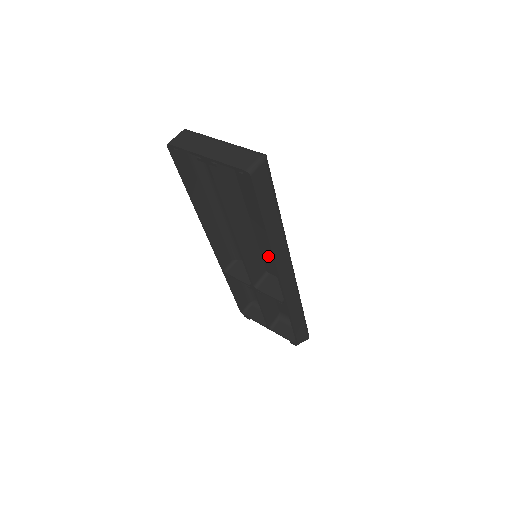
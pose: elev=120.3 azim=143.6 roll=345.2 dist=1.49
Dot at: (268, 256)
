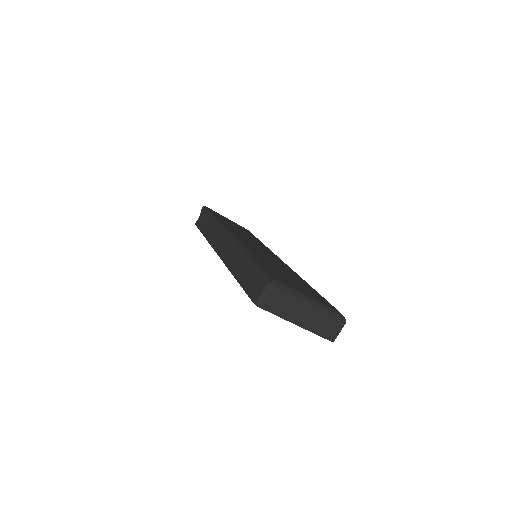
Dot at: occluded
